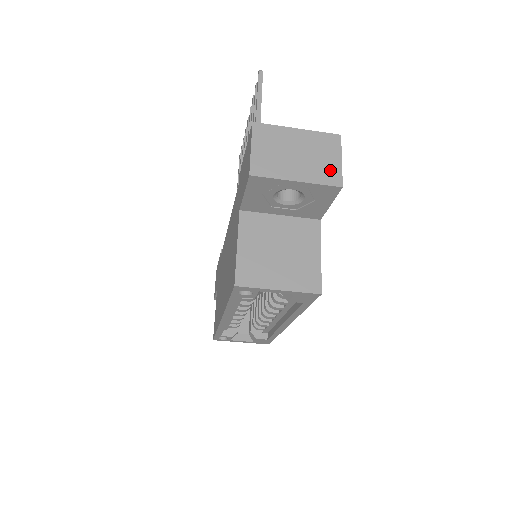
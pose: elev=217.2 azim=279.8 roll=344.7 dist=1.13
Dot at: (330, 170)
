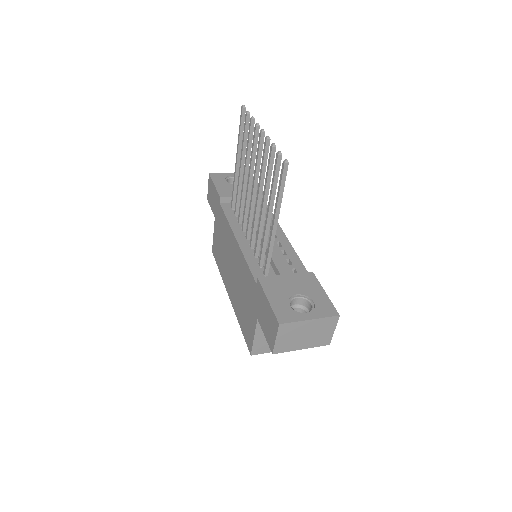
Dot at: (325, 338)
